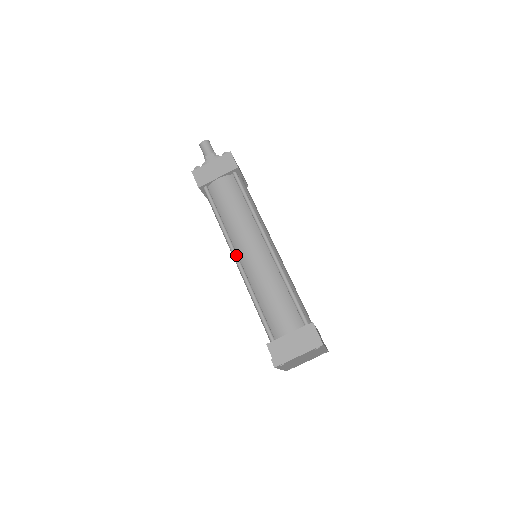
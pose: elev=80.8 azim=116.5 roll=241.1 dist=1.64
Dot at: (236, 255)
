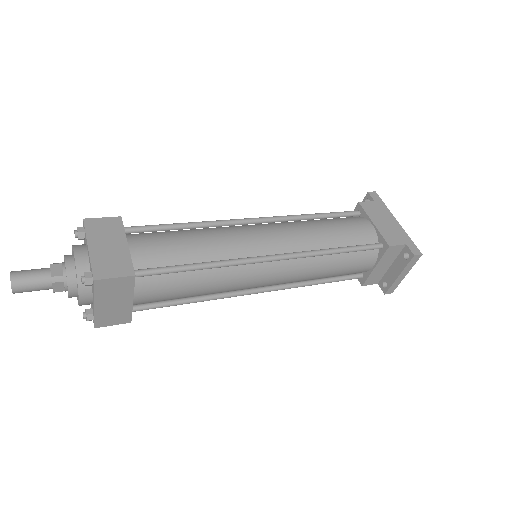
Dot at: (256, 292)
